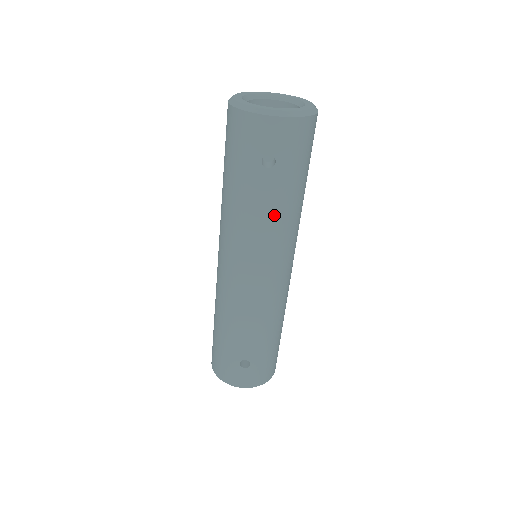
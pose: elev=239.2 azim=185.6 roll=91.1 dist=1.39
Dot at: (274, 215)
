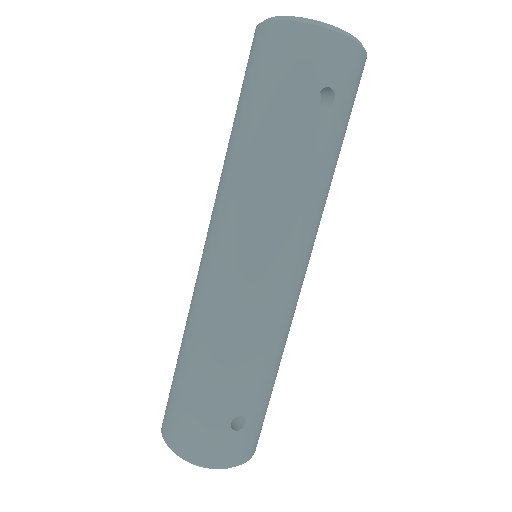
Dot at: (318, 178)
